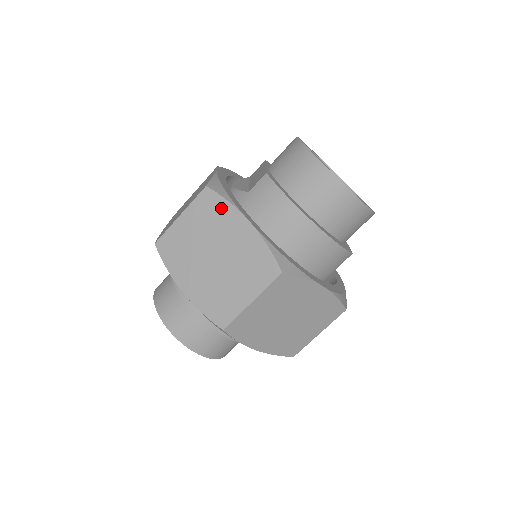
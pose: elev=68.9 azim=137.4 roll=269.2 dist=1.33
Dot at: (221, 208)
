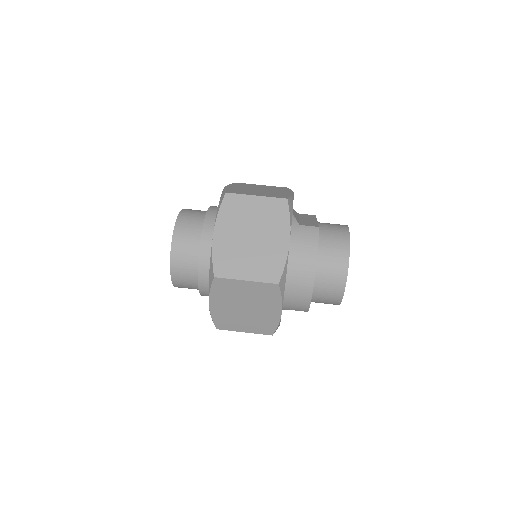
Dot at: (283, 218)
